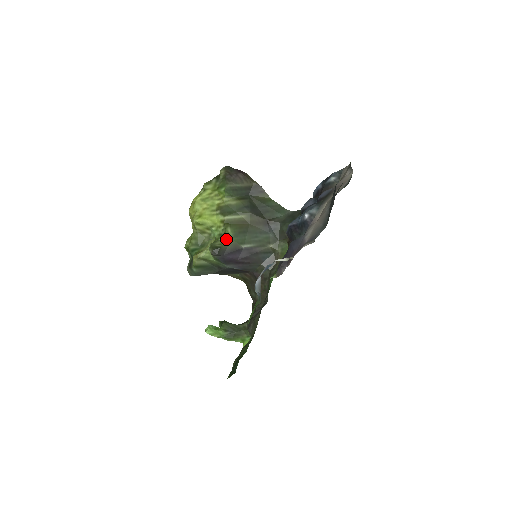
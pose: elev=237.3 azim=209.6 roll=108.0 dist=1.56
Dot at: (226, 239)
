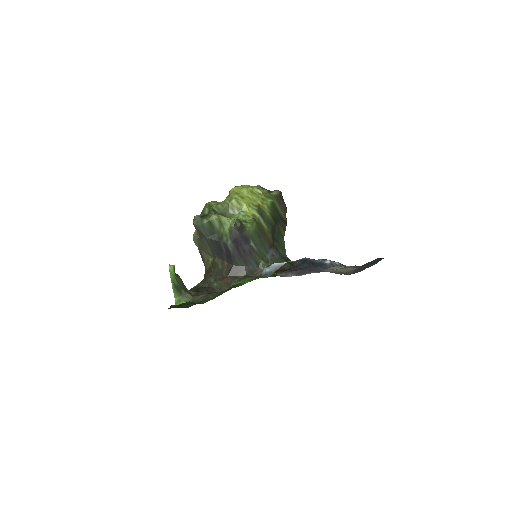
Dot at: (250, 226)
